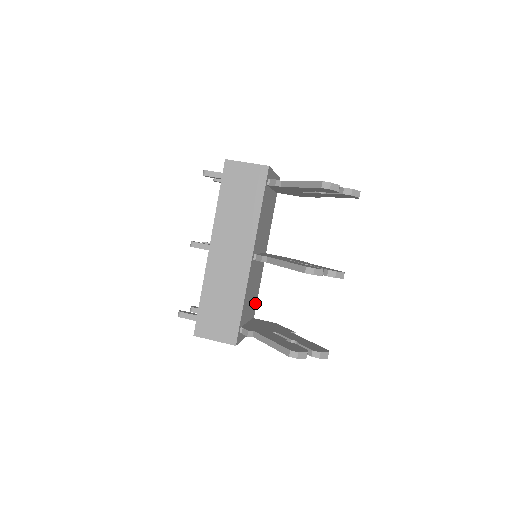
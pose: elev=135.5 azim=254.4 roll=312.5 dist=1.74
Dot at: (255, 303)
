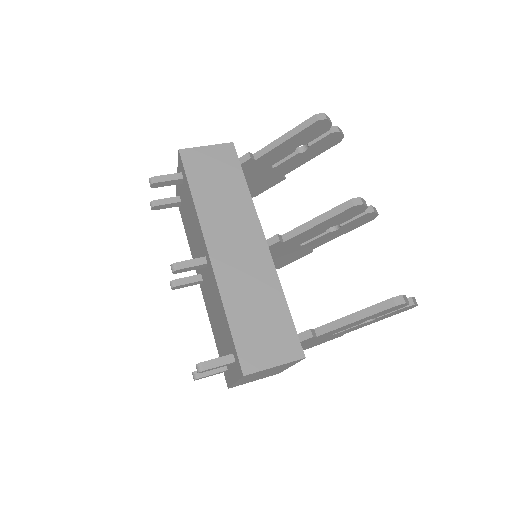
Dot at: occluded
